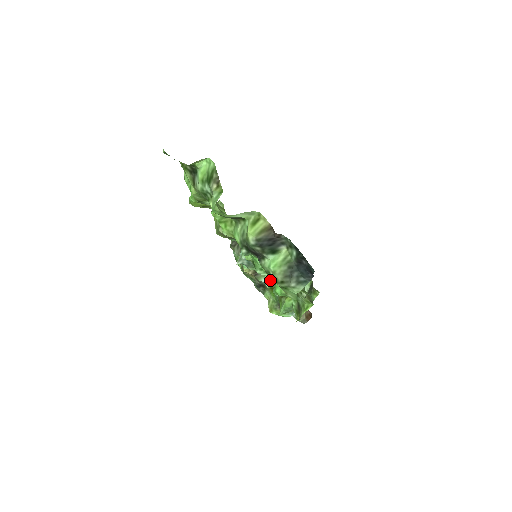
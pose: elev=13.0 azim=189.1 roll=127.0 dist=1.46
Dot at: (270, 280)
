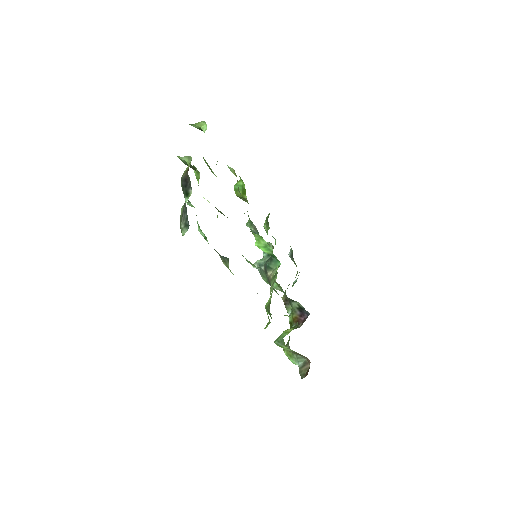
Dot at: (292, 313)
